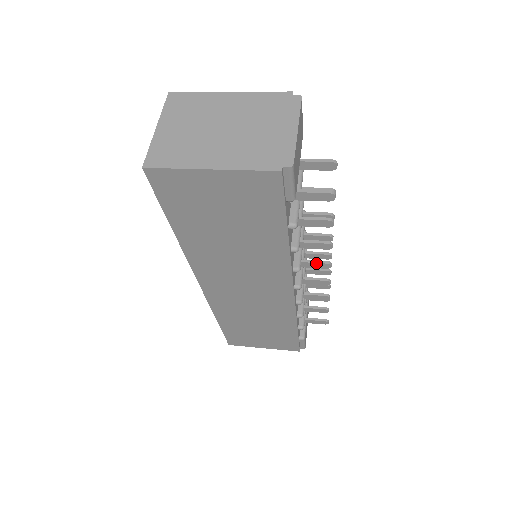
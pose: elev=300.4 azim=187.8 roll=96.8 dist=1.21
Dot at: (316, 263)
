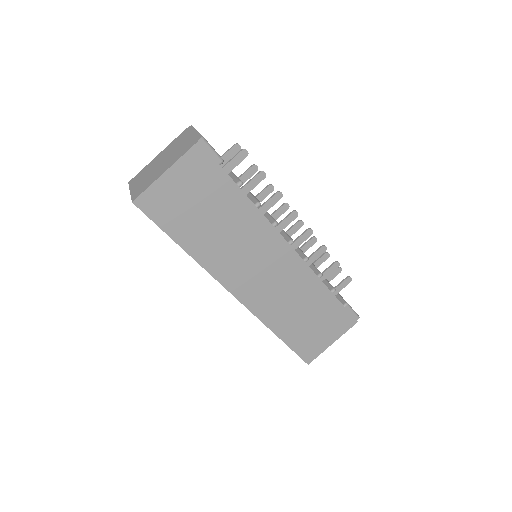
Dot at: (287, 218)
